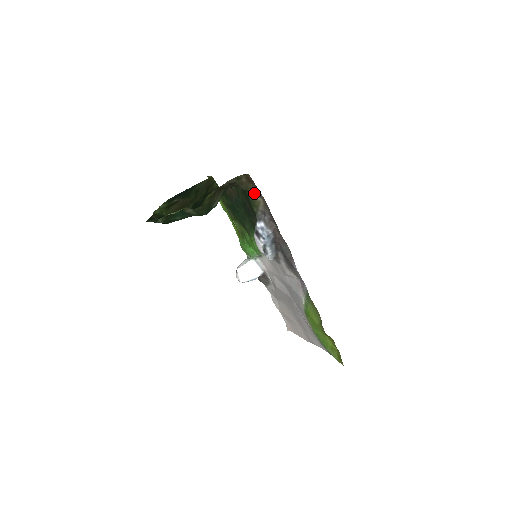
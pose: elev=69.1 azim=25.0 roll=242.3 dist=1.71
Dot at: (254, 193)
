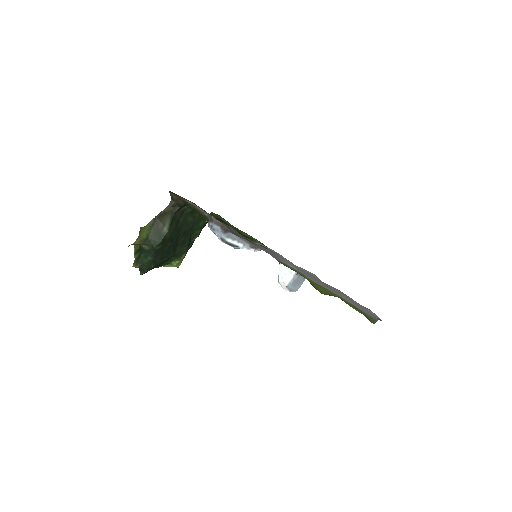
Dot at: (186, 201)
